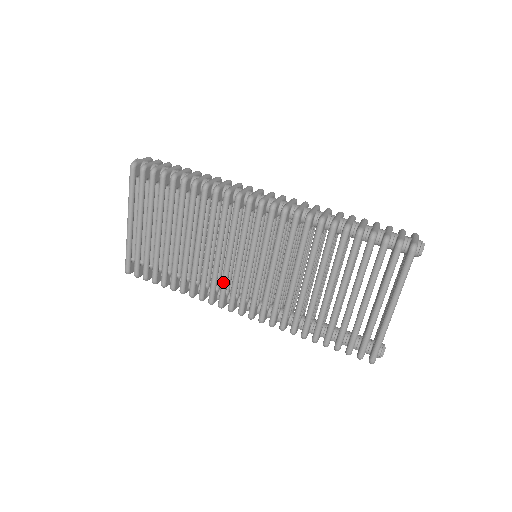
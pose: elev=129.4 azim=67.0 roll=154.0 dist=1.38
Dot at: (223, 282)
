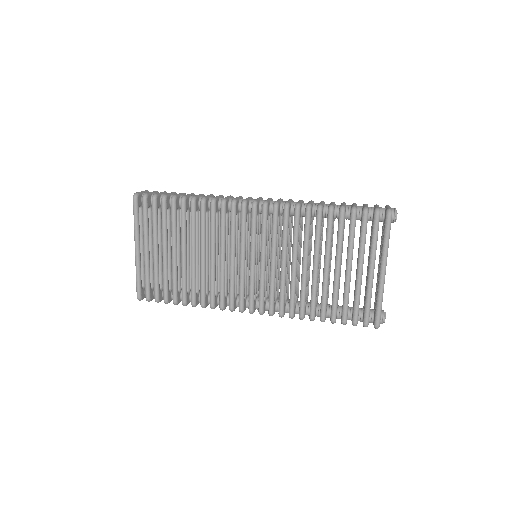
Dot at: (231, 284)
